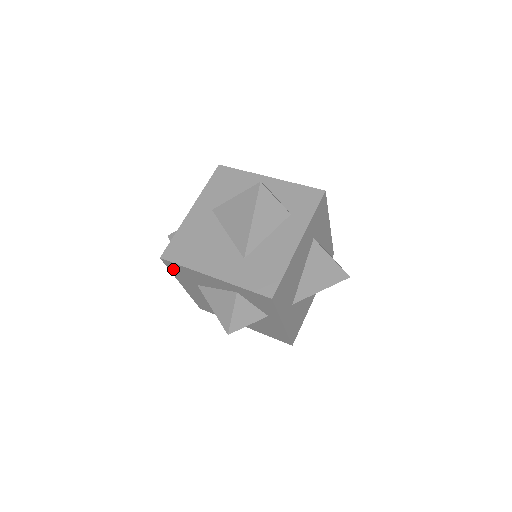
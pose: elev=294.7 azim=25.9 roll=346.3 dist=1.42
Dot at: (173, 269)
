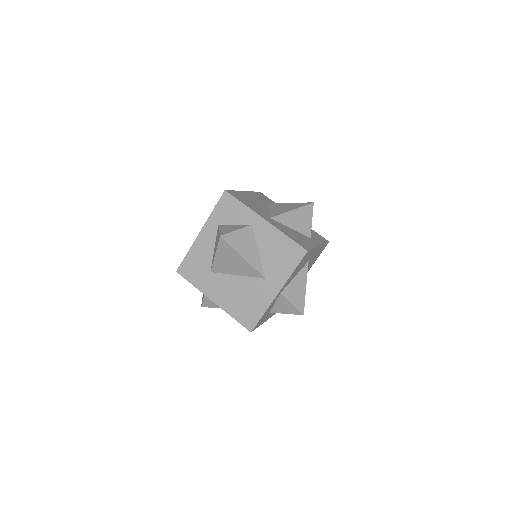
Dot at: (190, 276)
